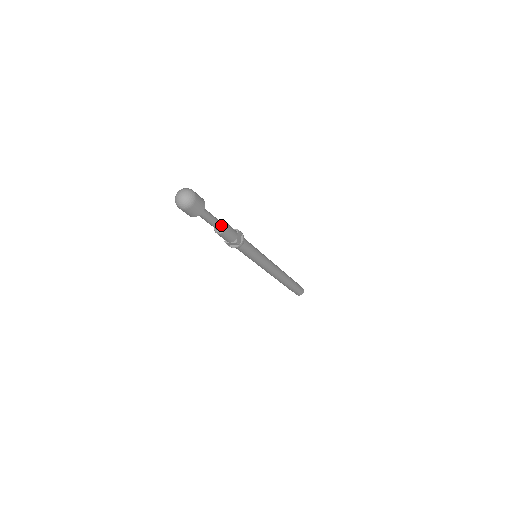
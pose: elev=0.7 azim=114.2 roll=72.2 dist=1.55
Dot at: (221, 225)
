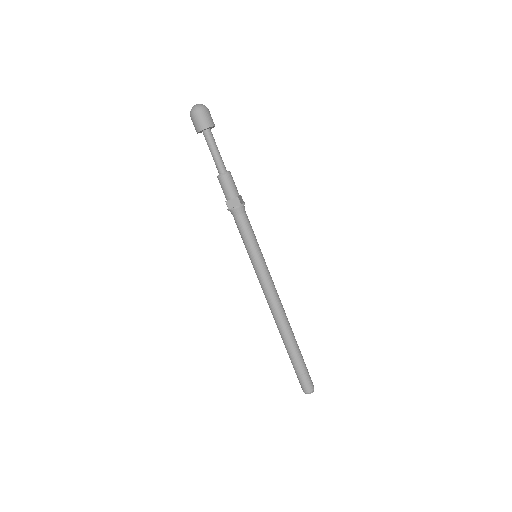
Dot at: (225, 169)
